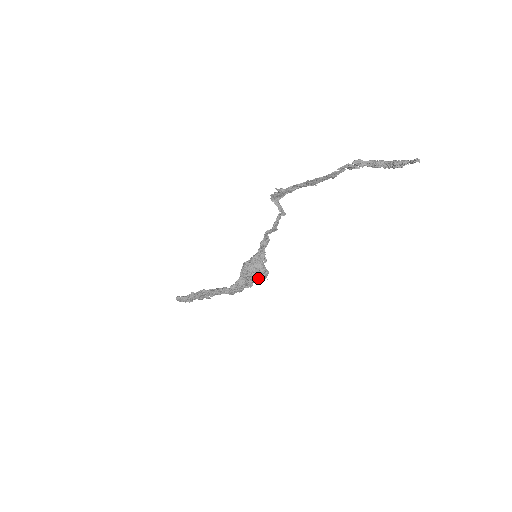
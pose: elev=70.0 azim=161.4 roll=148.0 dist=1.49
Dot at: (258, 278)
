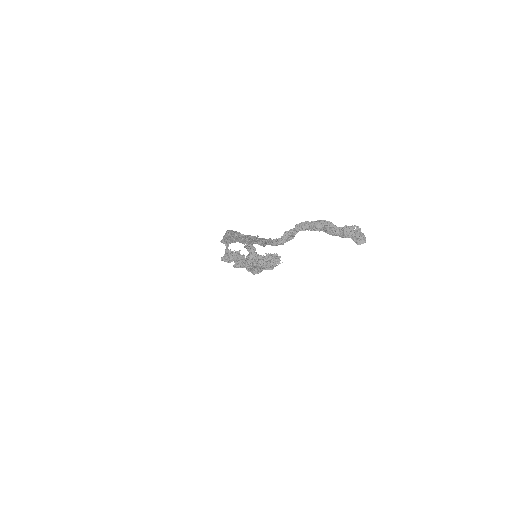
Dot at: occluded
